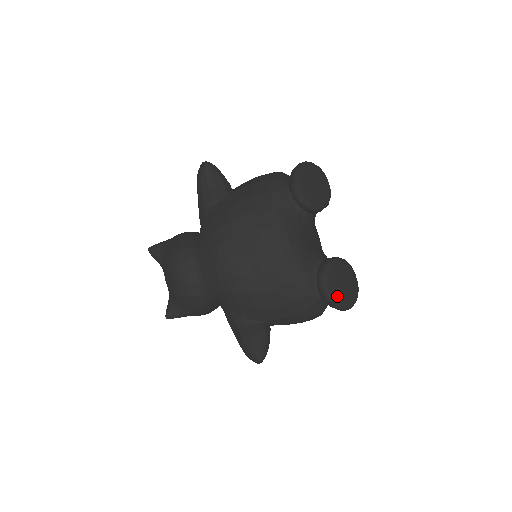
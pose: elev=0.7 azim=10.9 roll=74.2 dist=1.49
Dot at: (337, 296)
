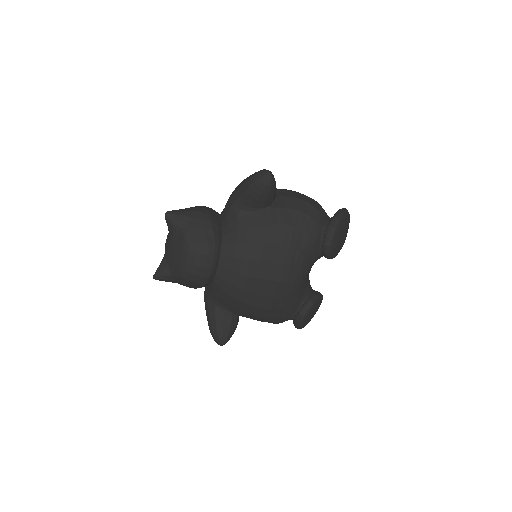
Dot at: (304, 324)
